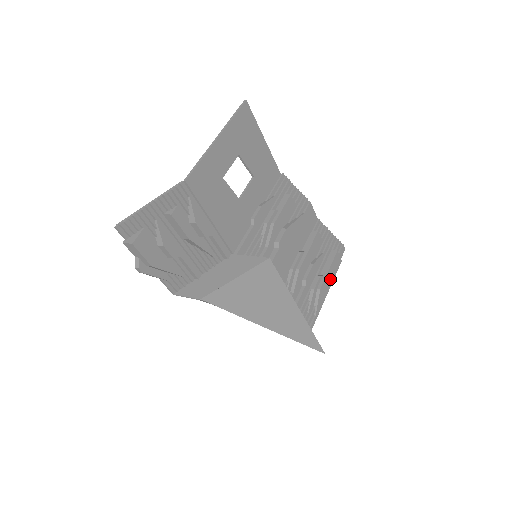
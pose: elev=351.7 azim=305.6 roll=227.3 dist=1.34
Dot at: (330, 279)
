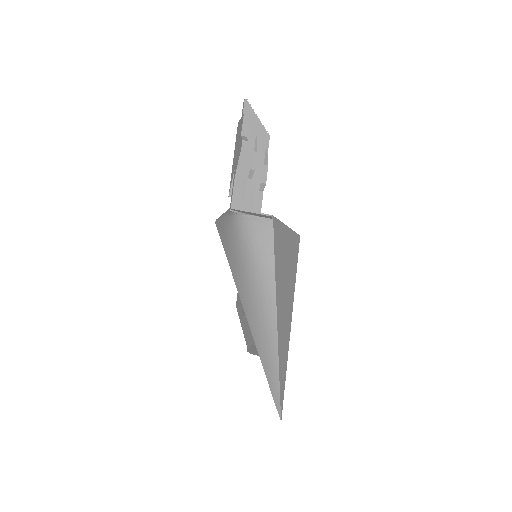
Dot at: occluded
